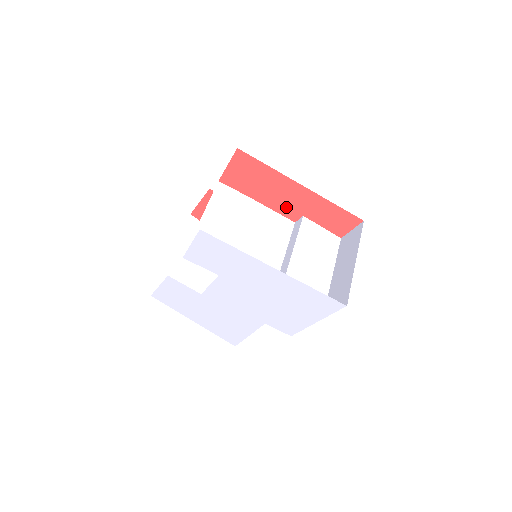
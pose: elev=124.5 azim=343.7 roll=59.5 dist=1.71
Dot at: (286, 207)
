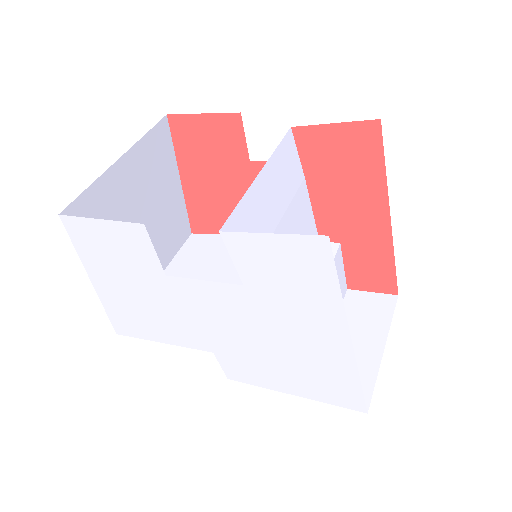
Dot at: (334, 221)
